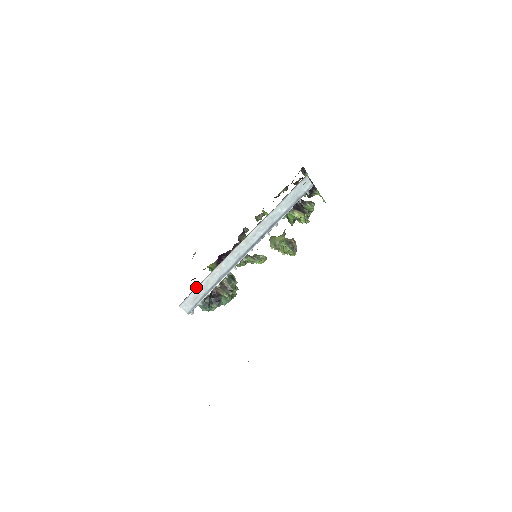
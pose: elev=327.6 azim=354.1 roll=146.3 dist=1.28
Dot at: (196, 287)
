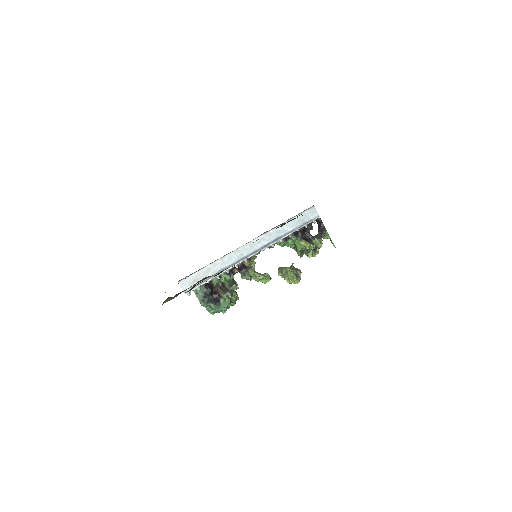
Dot at: occluded
